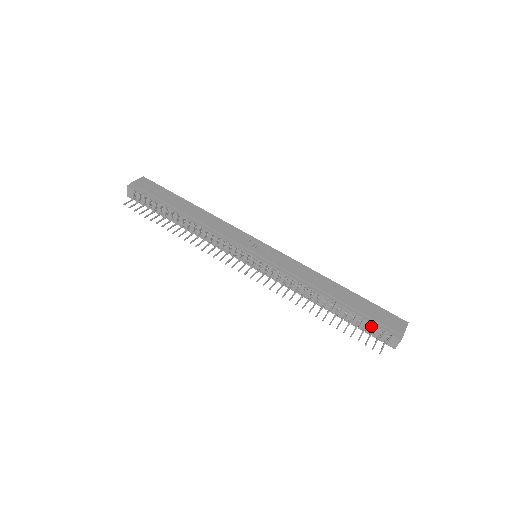
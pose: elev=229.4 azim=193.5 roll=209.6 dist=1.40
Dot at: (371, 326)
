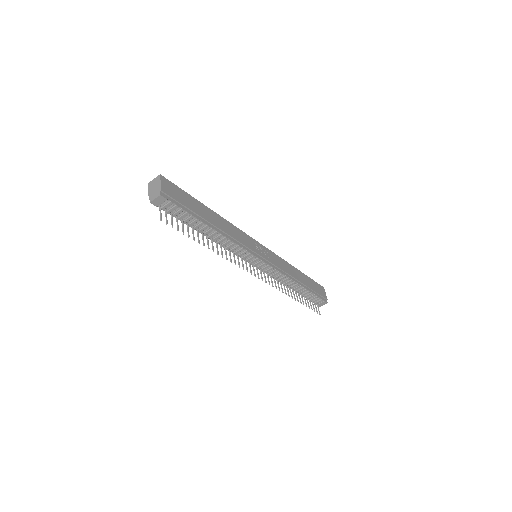
Dot at: (316, 298)
